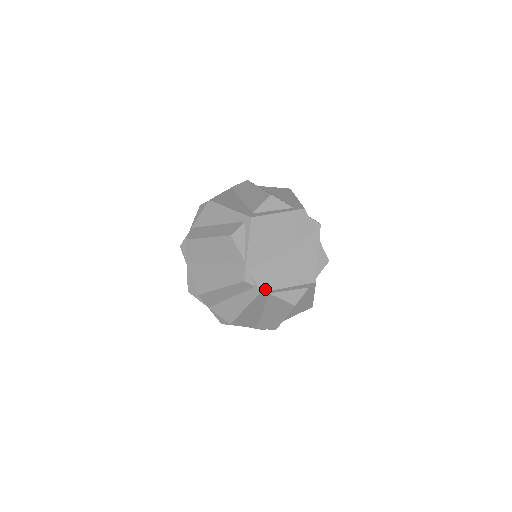
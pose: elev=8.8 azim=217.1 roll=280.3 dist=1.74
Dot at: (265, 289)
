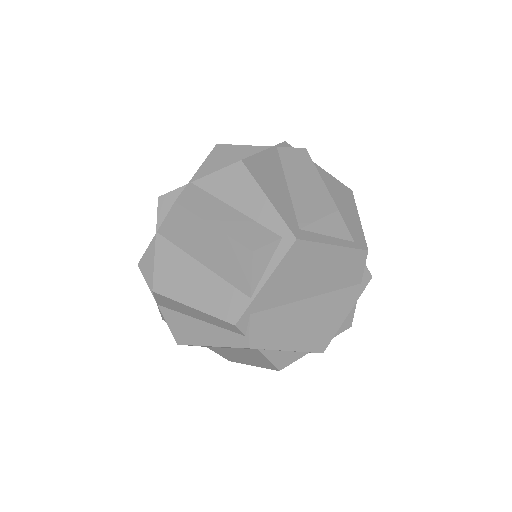
Dot at: (257, 345)
